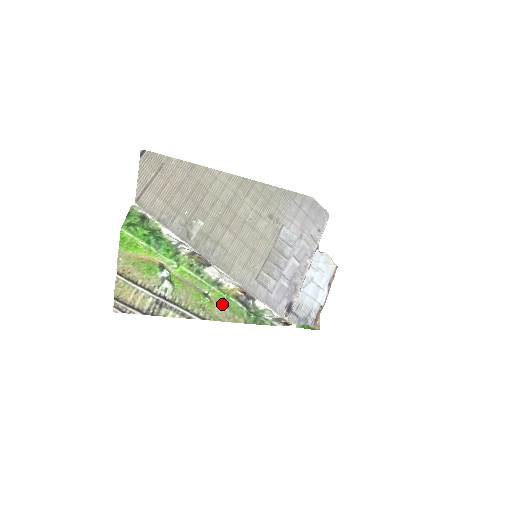
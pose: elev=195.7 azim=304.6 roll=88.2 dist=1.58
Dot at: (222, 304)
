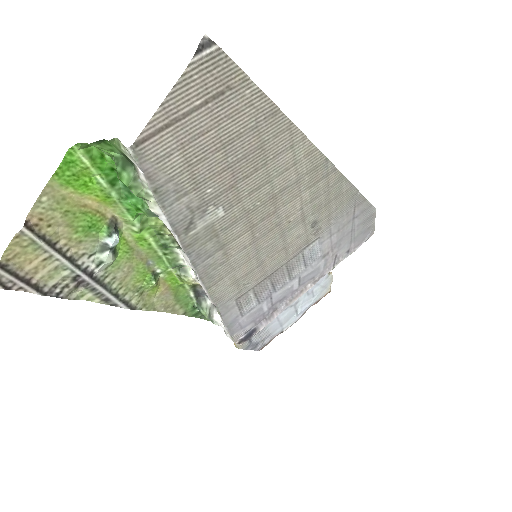
Dot at: (170, 289)
